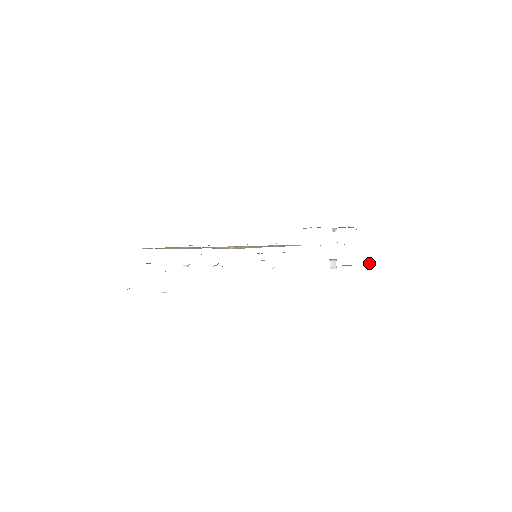
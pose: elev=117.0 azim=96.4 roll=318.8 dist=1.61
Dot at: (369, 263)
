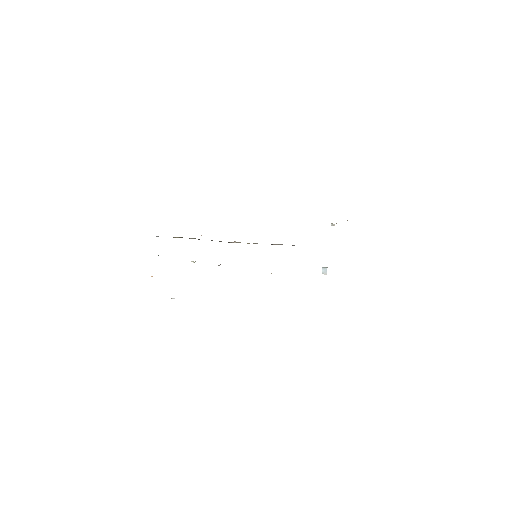
Dot at: occluded
